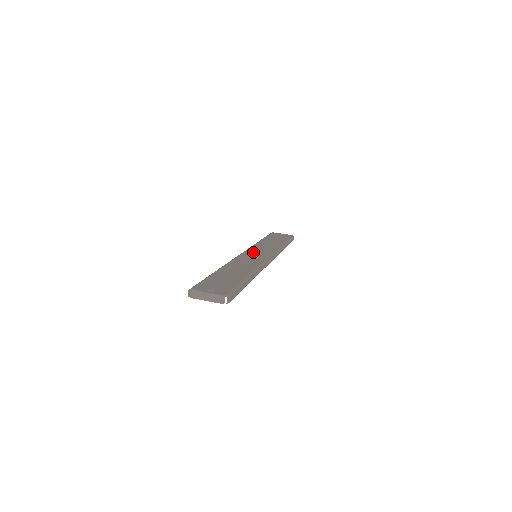
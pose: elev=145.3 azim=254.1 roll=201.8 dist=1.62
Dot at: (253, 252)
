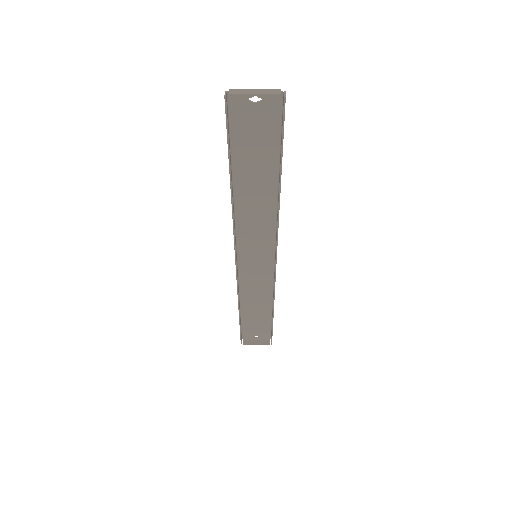
Dot at: (249, 260)
